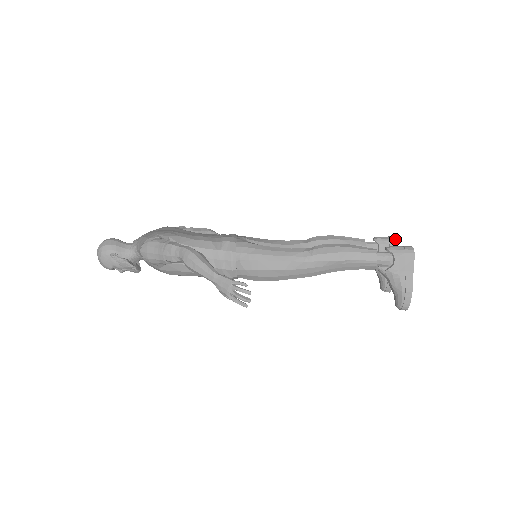
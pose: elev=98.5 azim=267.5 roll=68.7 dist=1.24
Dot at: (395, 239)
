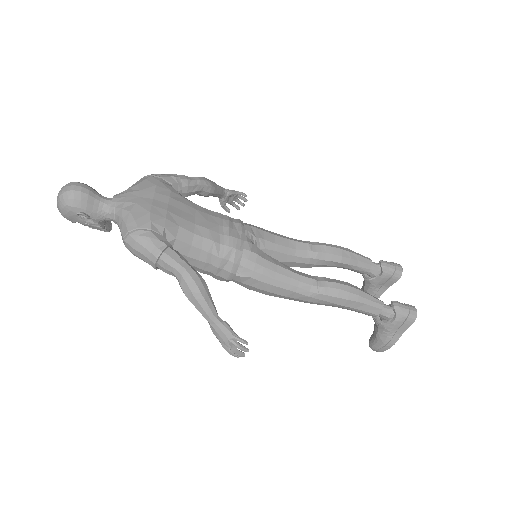
Dot at: (400, 272)
